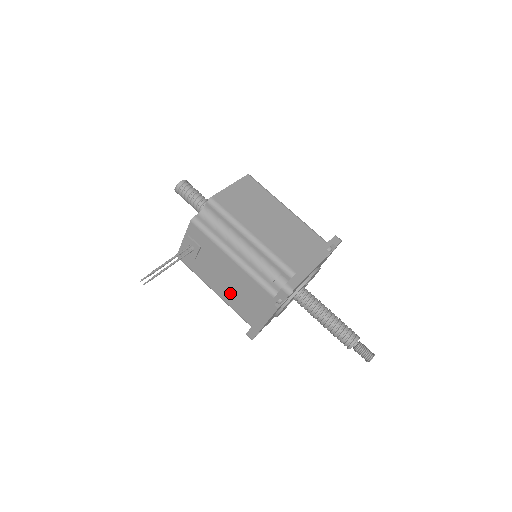
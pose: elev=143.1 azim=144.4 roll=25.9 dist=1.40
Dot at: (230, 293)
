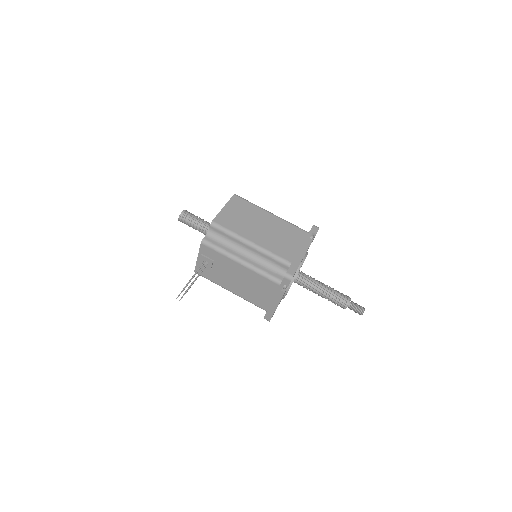
Dot at: (244, 290)
